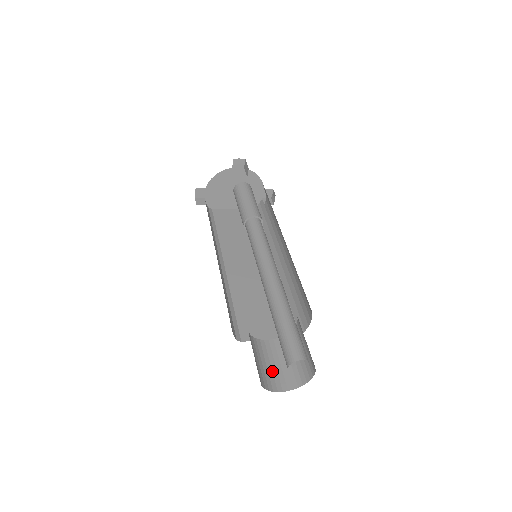
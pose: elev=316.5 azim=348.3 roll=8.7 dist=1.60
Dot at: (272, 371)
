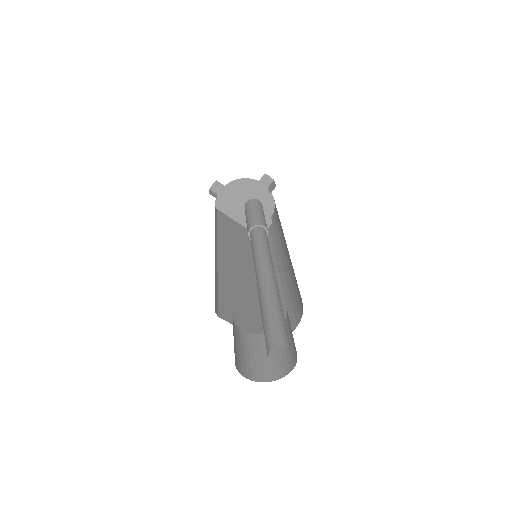
Dot at: (241, 356)
